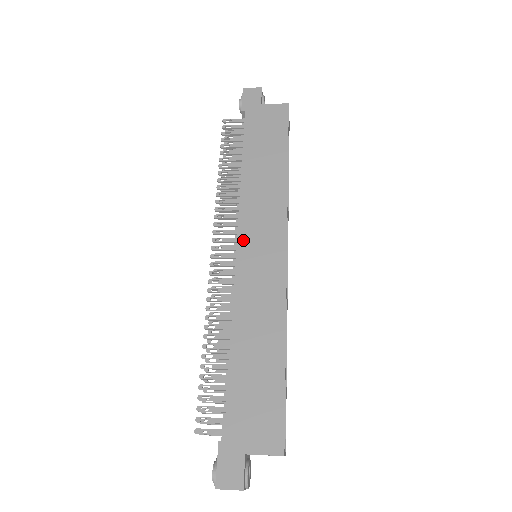
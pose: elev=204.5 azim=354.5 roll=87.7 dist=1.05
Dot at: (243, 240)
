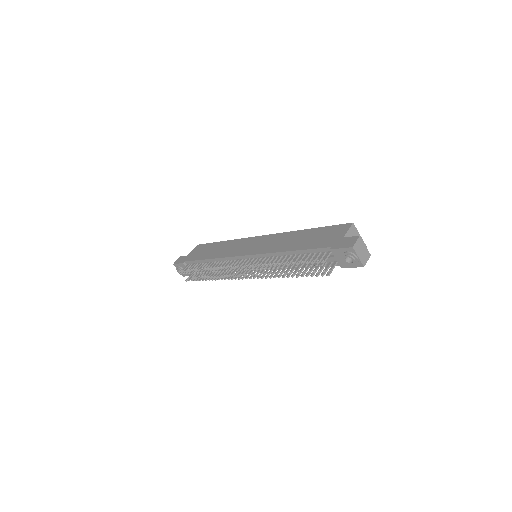
Dot at: (243, 253)
